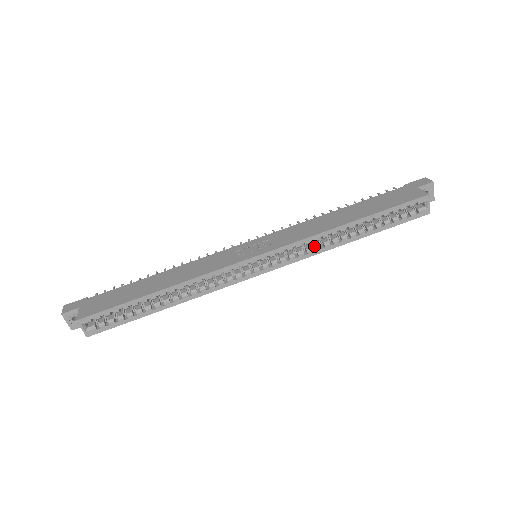
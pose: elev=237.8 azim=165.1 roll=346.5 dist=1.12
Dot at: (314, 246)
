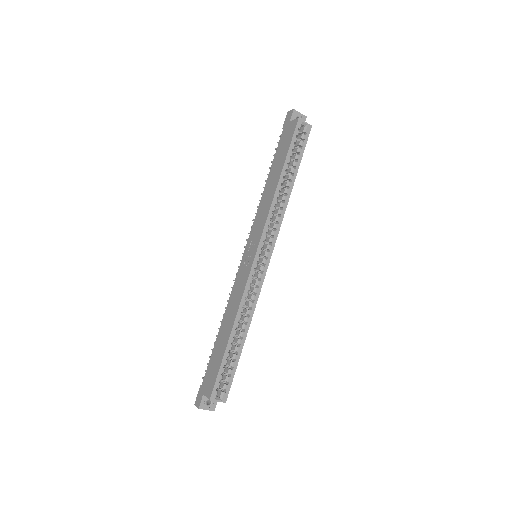
Dot at: (277, 214)
